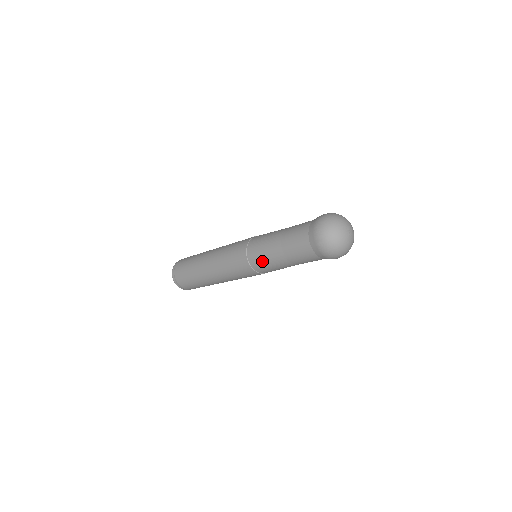
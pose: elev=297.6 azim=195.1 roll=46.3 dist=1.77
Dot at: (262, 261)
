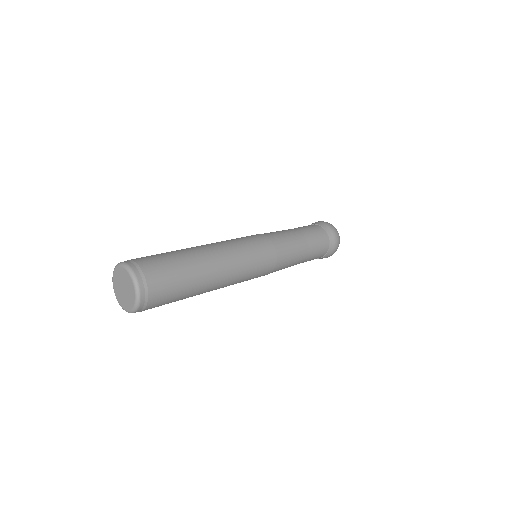
Dot at: (287, 245)
